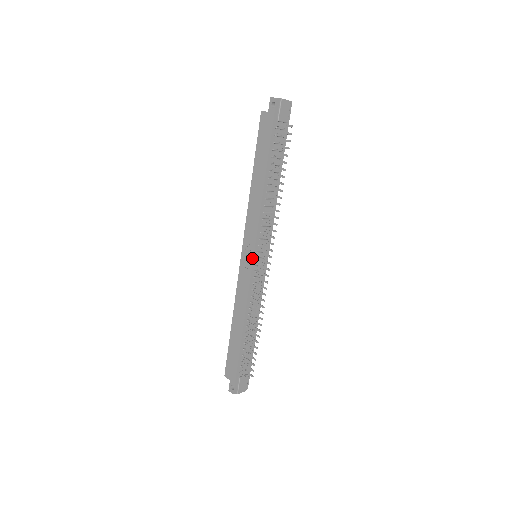
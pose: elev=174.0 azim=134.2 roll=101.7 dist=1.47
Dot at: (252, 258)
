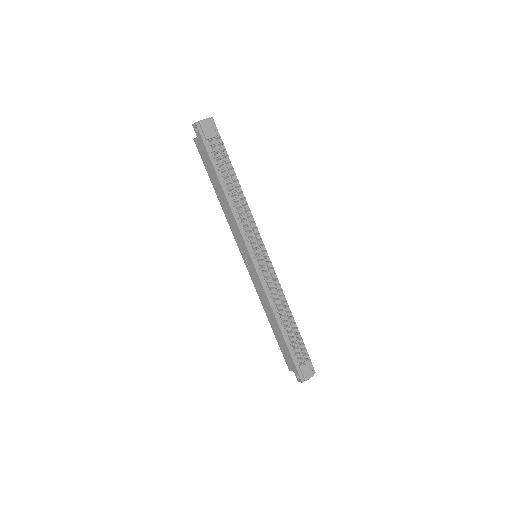
Dot at: (251, 260)
